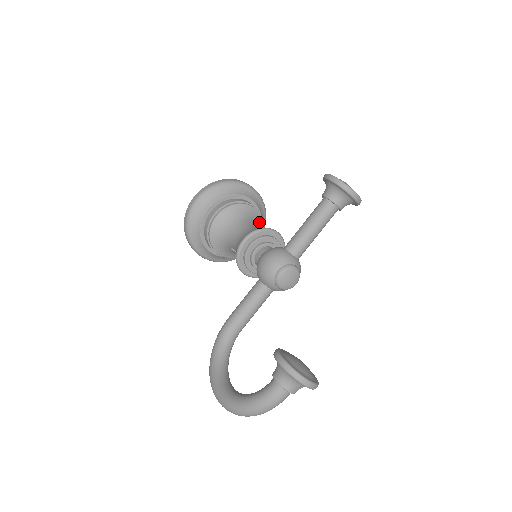
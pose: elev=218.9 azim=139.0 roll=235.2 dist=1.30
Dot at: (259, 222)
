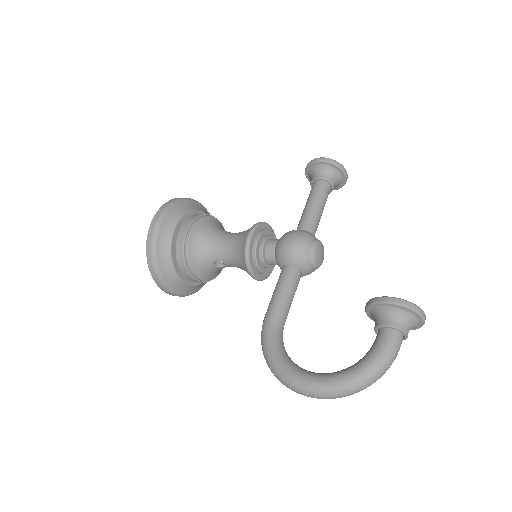
Dot at: occluded
